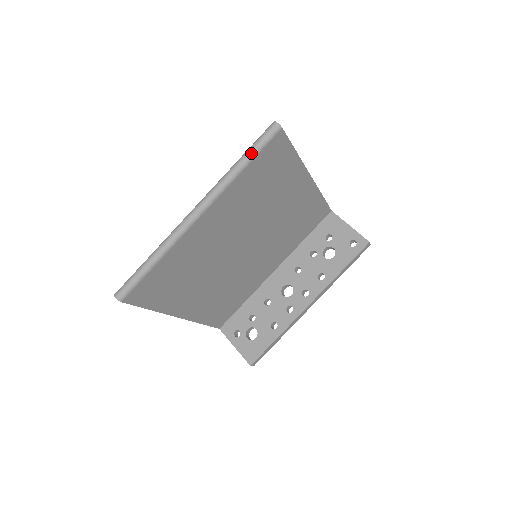
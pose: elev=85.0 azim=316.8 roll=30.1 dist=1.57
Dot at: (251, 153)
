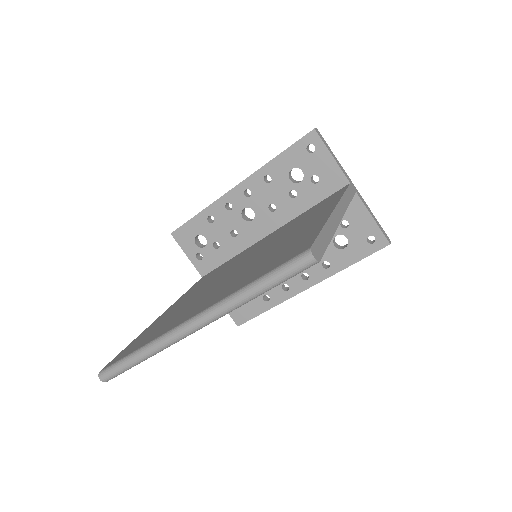
Dot at: (271, 285)
